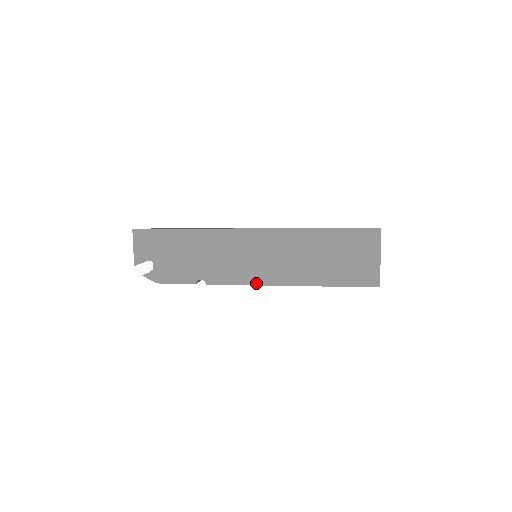
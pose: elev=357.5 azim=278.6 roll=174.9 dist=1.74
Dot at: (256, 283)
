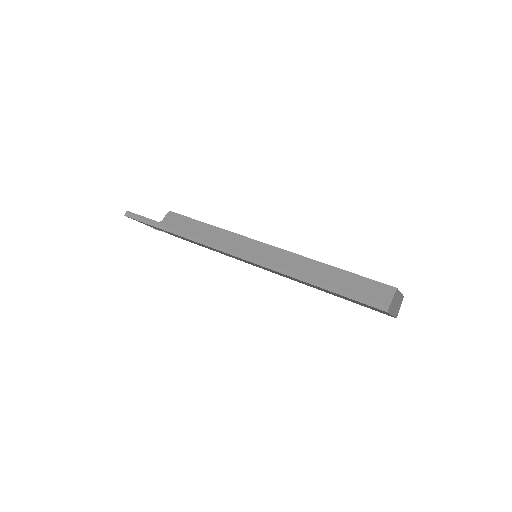
Dot at: occluded
